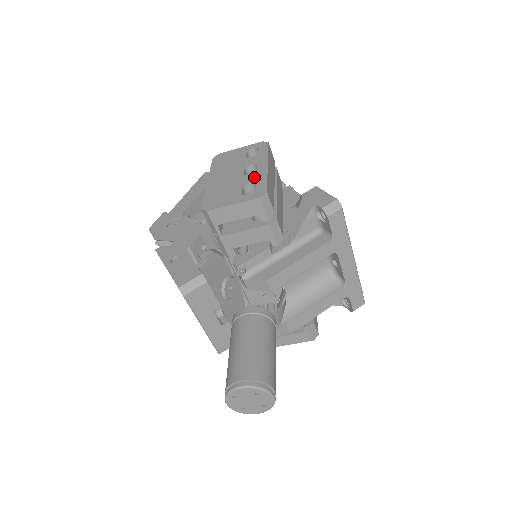
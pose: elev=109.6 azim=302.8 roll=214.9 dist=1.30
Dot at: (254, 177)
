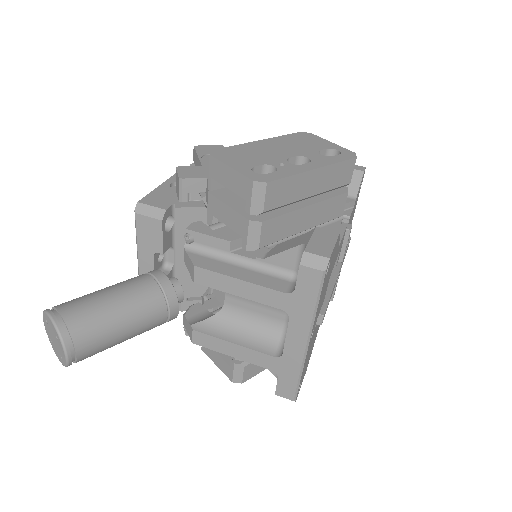
Dot at: (287, 166)
